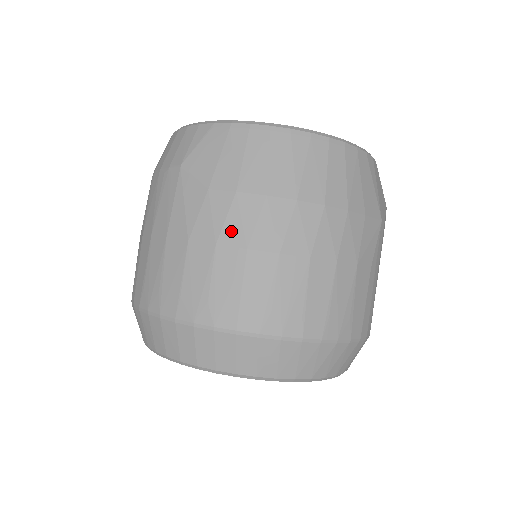
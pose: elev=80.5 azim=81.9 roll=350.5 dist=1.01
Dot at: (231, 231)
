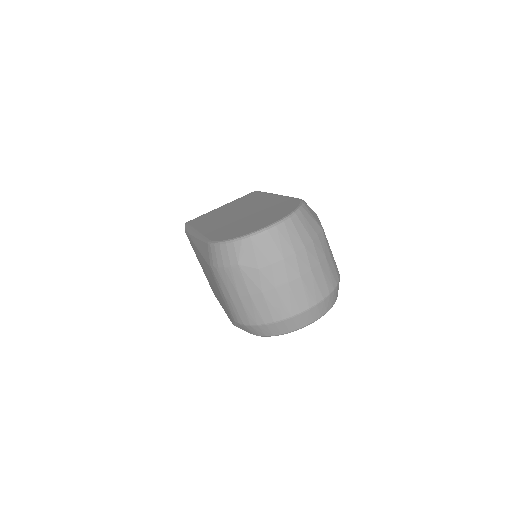
Dot at: (278, 280)
